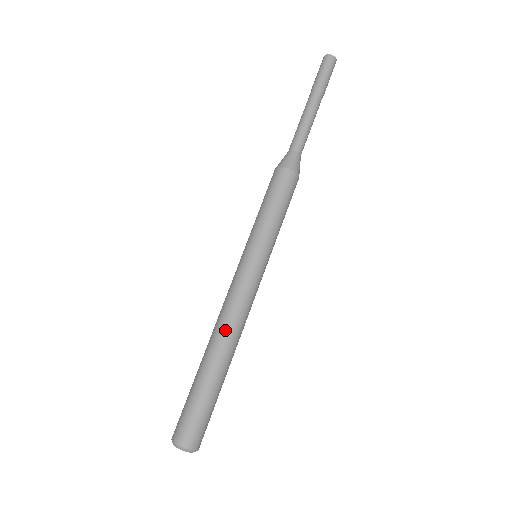
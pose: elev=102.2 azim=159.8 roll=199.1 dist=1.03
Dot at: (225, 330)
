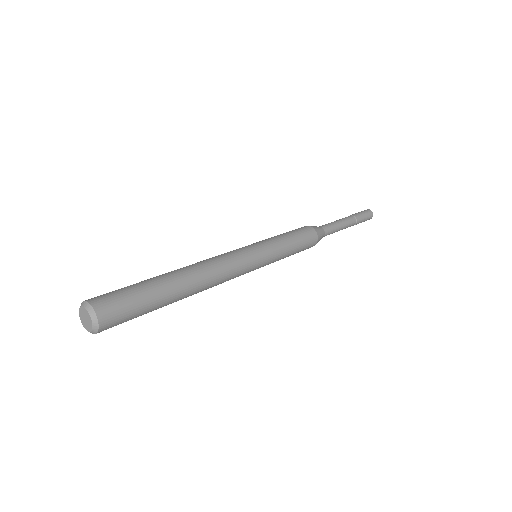
Dot at: (194, 264)
